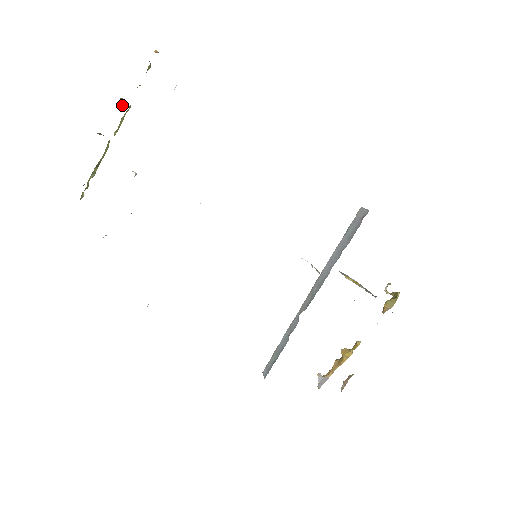
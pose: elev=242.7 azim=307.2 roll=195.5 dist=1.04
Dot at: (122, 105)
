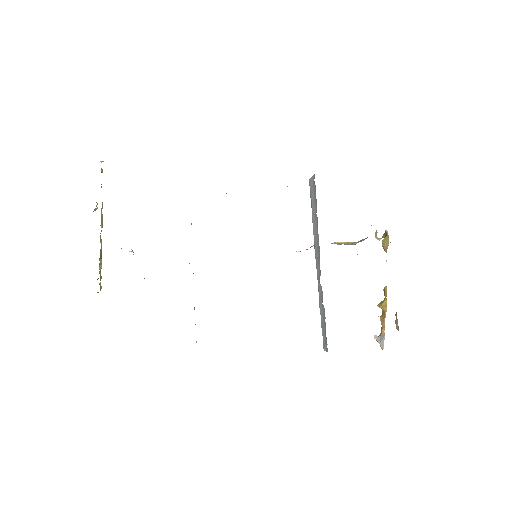
Dot at: occluded
